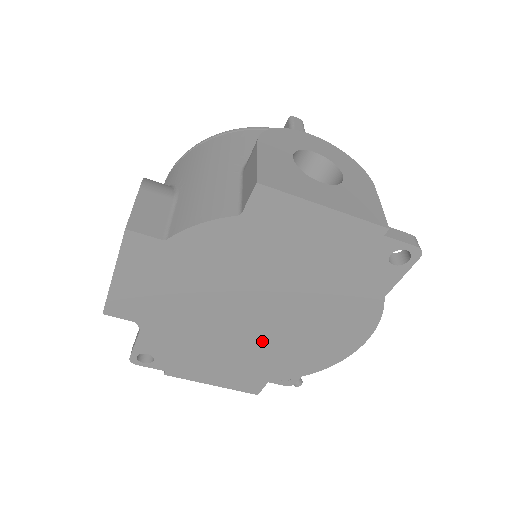
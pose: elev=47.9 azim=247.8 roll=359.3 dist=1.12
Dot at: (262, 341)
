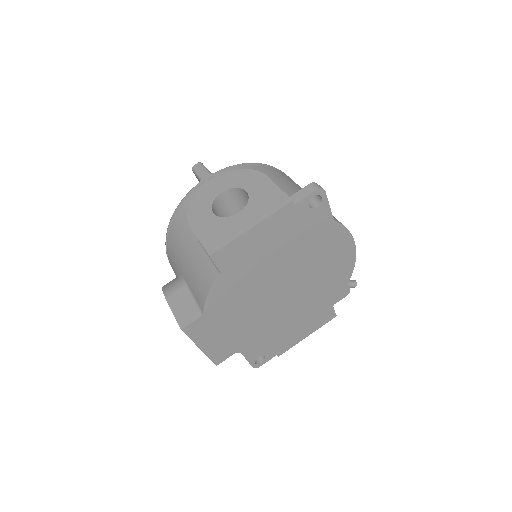
Dot at: (303, 297)
